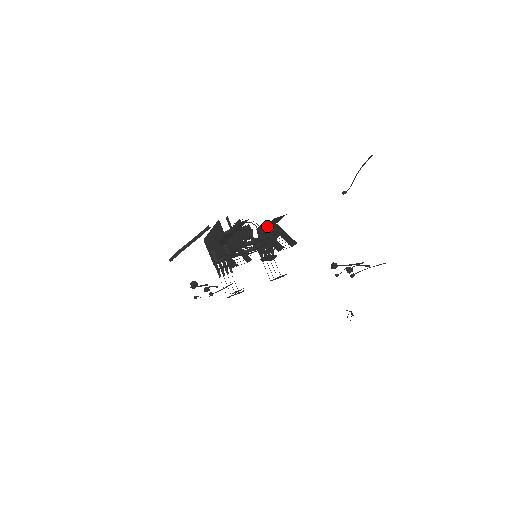
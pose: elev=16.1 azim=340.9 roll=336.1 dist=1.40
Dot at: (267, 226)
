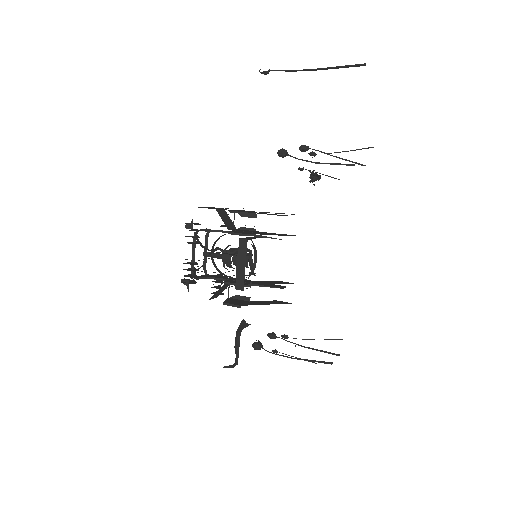
Dot at: occluded
